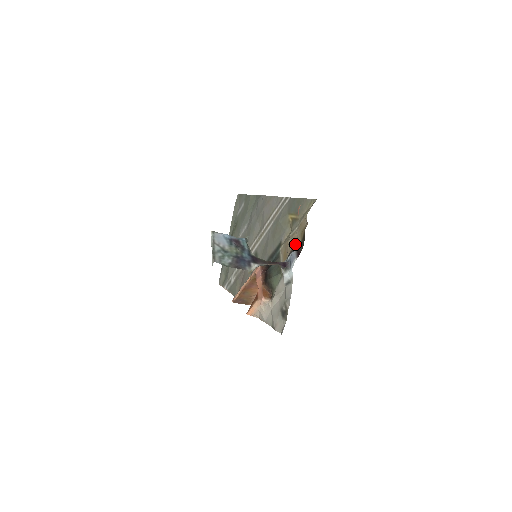
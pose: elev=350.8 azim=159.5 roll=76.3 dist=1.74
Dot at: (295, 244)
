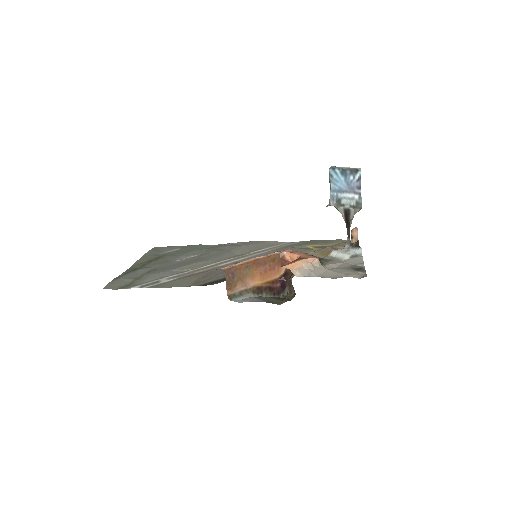
Dot at: occluded
